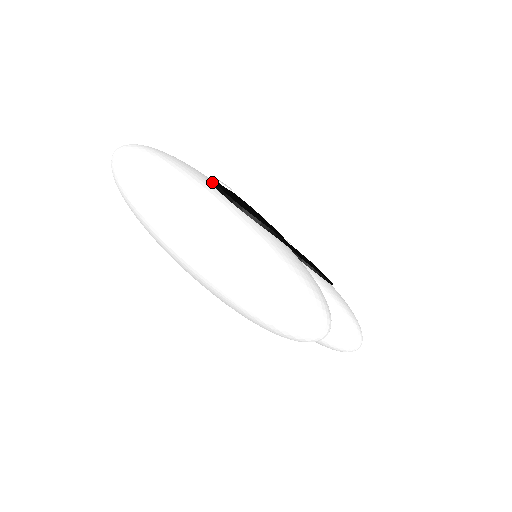
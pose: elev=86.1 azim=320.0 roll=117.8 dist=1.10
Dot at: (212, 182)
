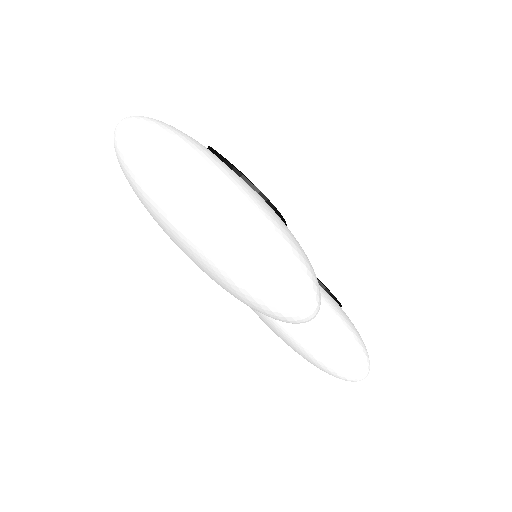
Dot at: (208, 147)
